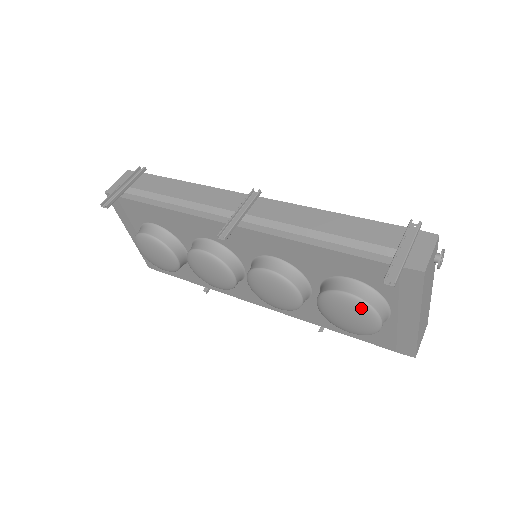
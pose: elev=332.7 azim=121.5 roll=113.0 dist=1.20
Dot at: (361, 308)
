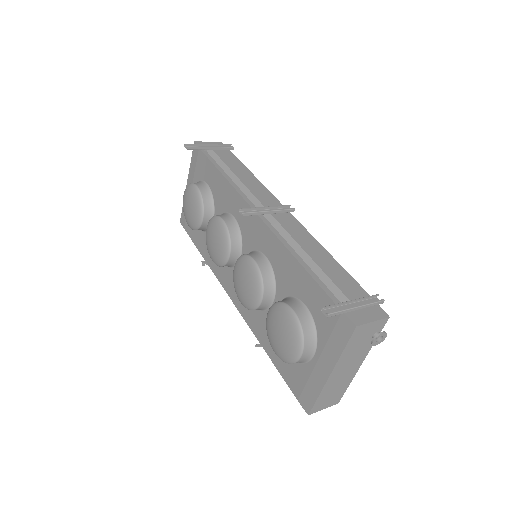
Dot at: (295, 330)
